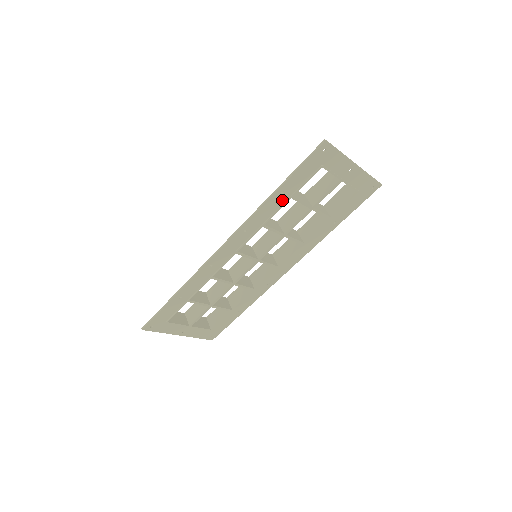
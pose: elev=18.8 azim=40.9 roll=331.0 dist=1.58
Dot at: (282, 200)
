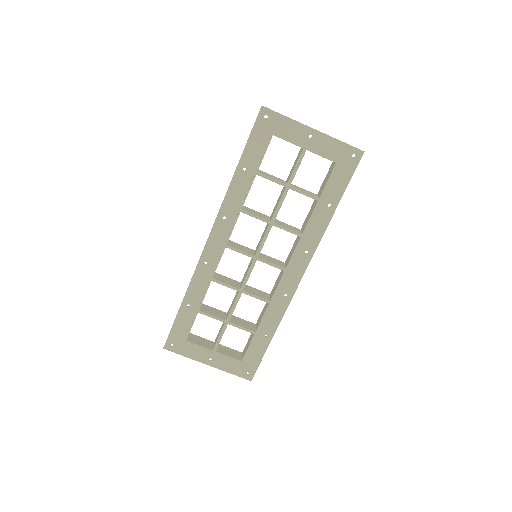
Dot at: (248, 178)
